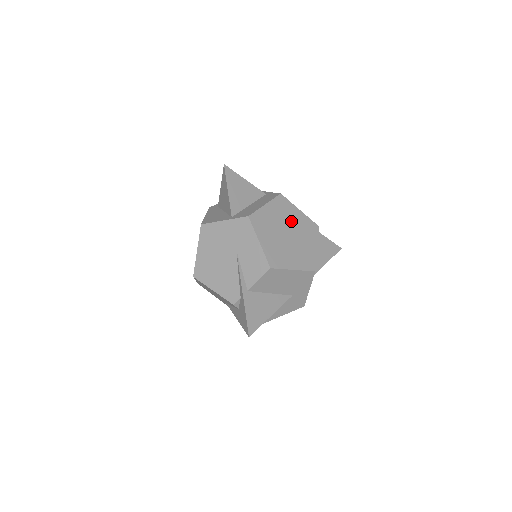
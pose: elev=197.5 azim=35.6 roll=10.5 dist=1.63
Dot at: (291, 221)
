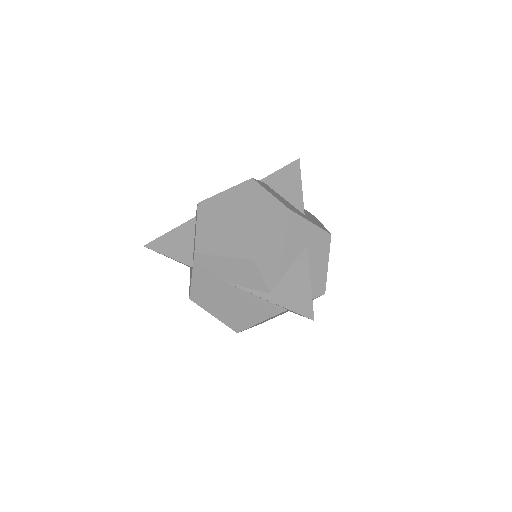
Dot at: (228, 208)
